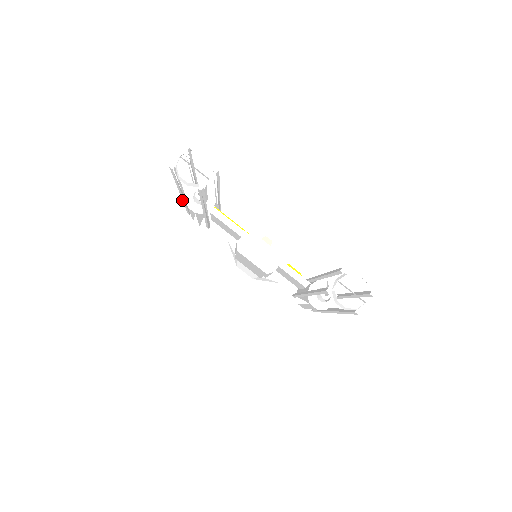
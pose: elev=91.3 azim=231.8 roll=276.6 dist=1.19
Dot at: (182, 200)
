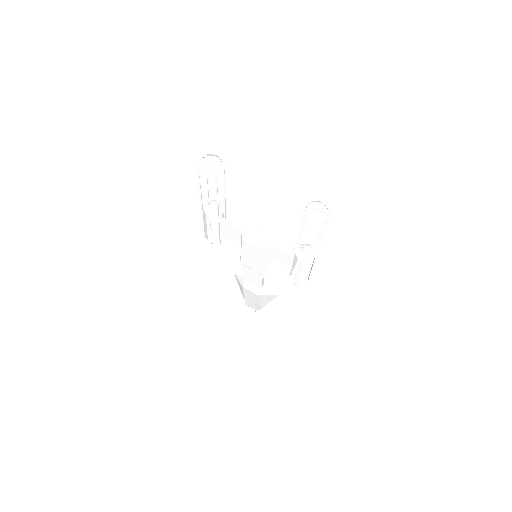
Dot at: (201, 214)
